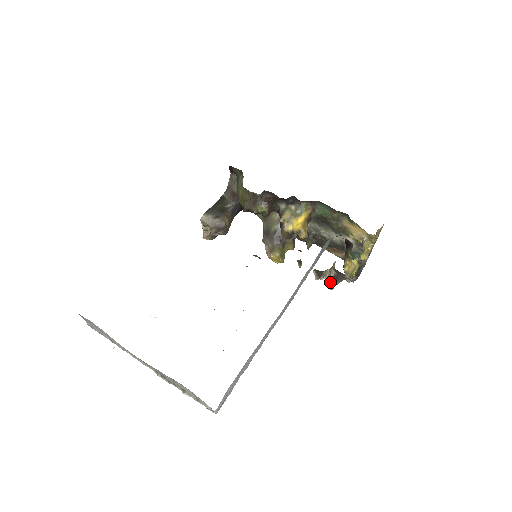
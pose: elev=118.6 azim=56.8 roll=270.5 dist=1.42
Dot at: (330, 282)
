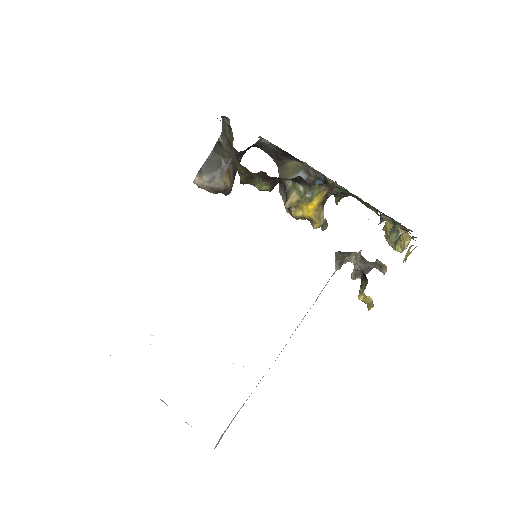
Dot at: (352, 278)
